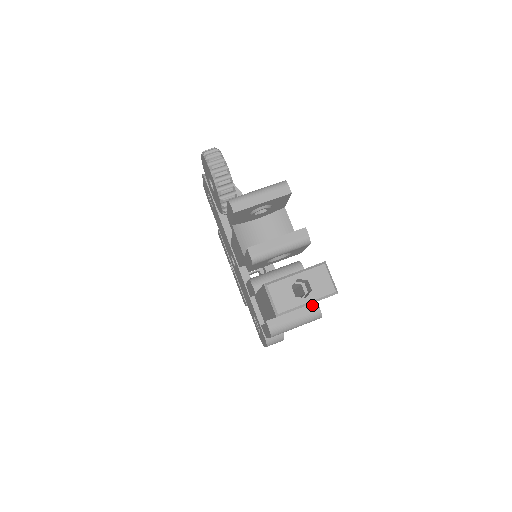
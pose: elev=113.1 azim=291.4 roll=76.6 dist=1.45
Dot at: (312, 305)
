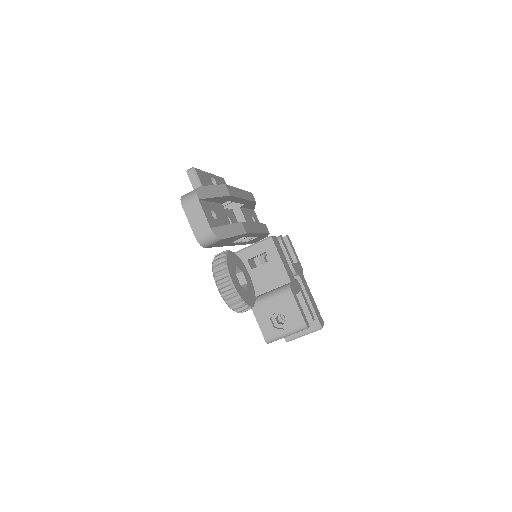
Dot at: occluded
